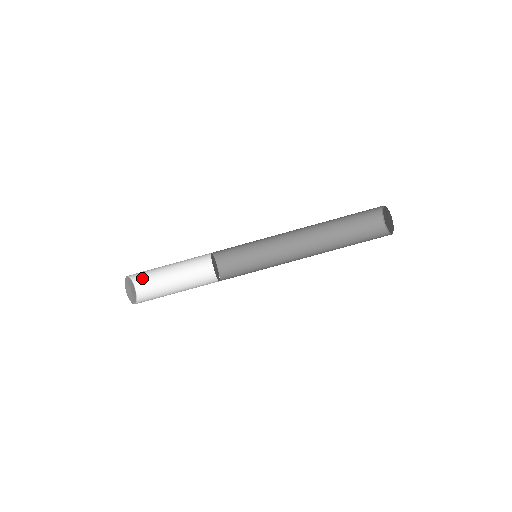
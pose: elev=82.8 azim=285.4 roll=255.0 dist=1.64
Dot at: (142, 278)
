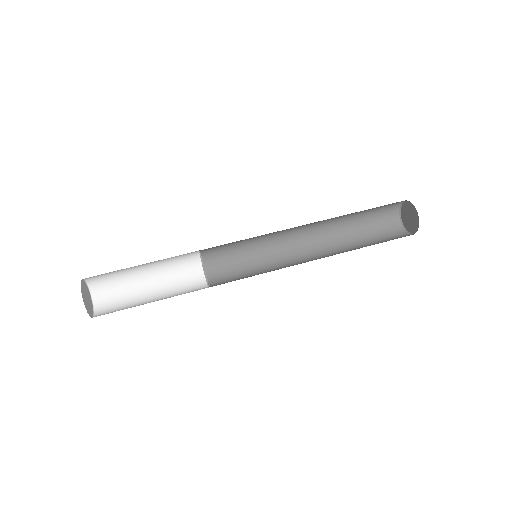
Dot at: (108, 307)
